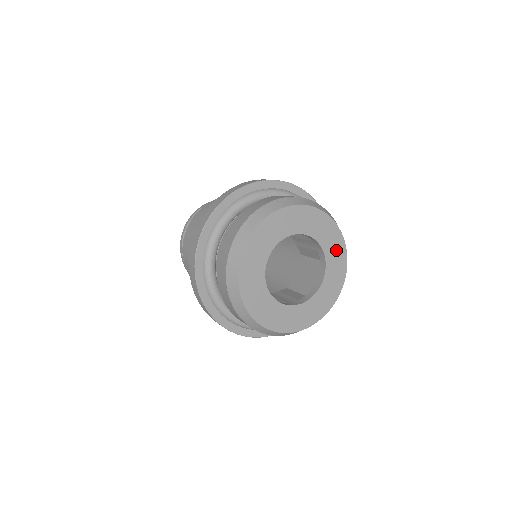
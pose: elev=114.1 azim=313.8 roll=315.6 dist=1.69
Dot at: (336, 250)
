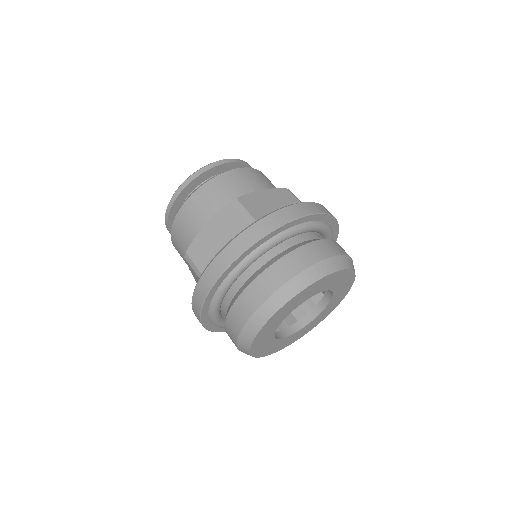
Dot at: (342, 293)
